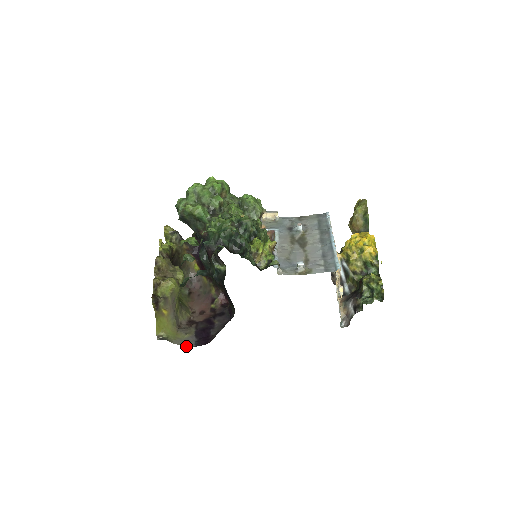
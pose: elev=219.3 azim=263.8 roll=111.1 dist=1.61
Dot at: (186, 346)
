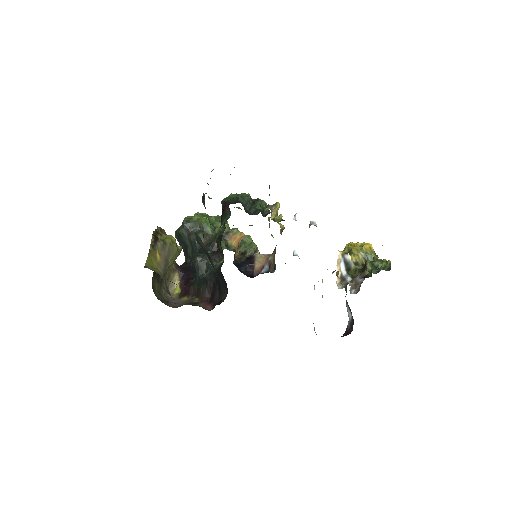
Dot at: (176, 284)
